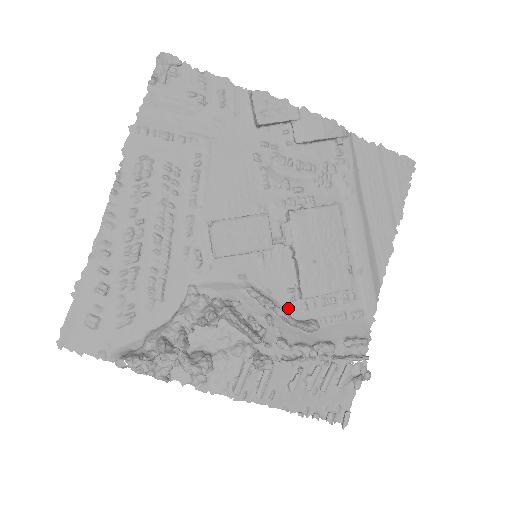
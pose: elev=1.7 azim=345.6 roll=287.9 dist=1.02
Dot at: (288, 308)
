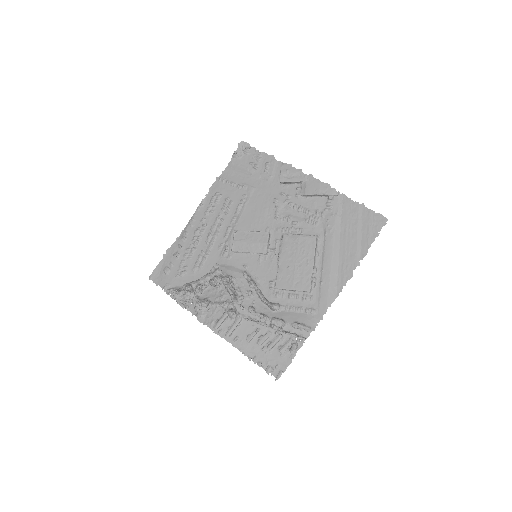
Dot at: (267, 293)
